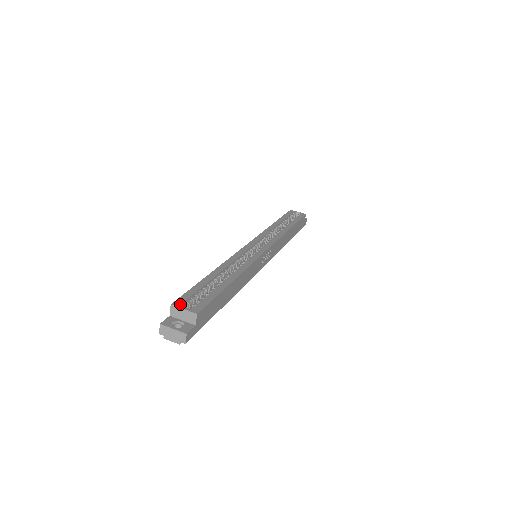
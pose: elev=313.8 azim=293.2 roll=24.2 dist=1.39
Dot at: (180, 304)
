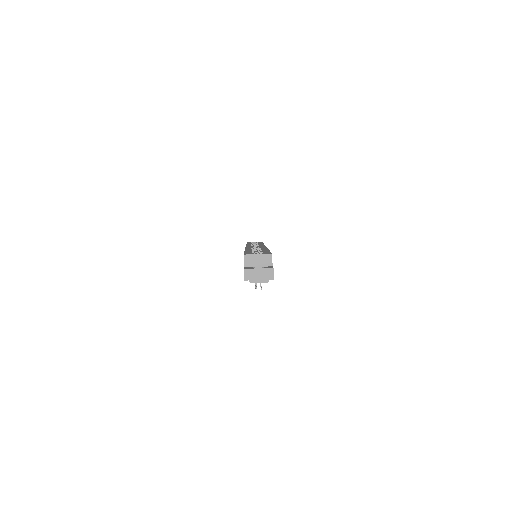
Dot at: (251, 254)
